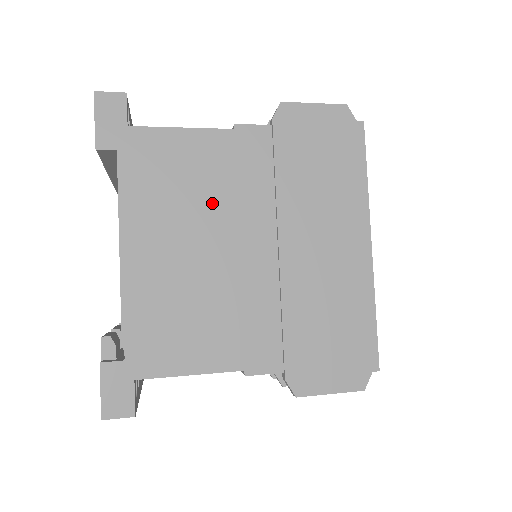
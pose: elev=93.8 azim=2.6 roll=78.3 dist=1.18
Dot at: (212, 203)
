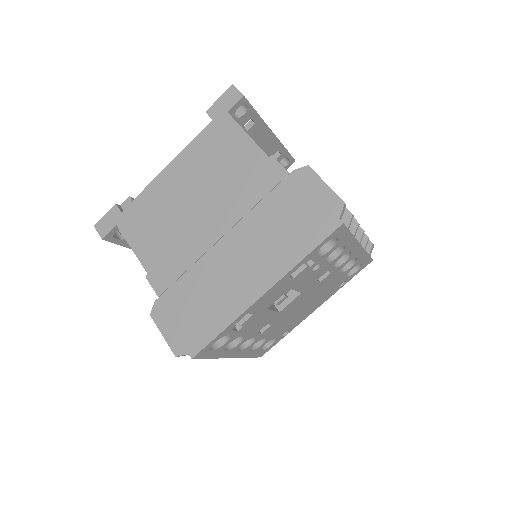
Dot at: (220, 184)
